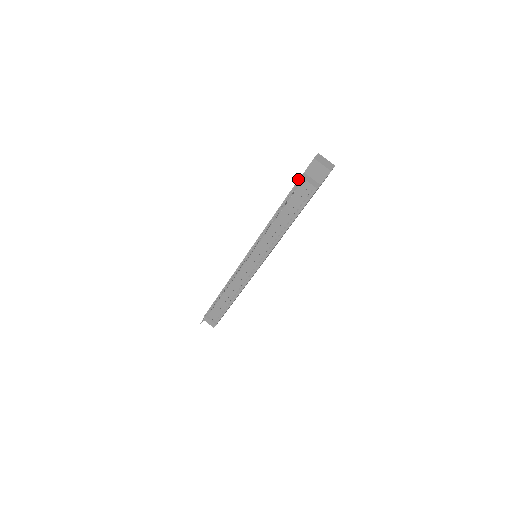
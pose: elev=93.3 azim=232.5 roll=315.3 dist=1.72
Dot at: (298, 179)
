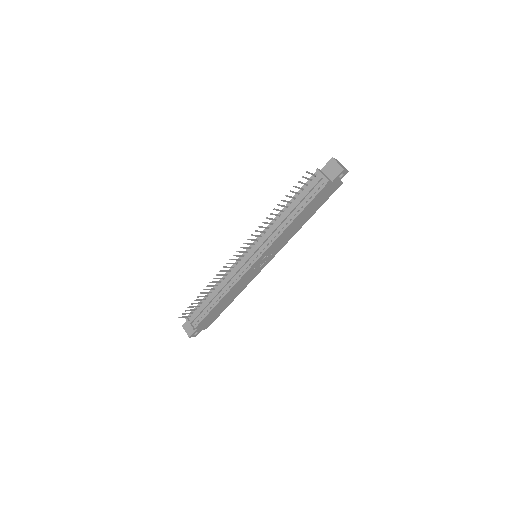
Dot at: occluded
